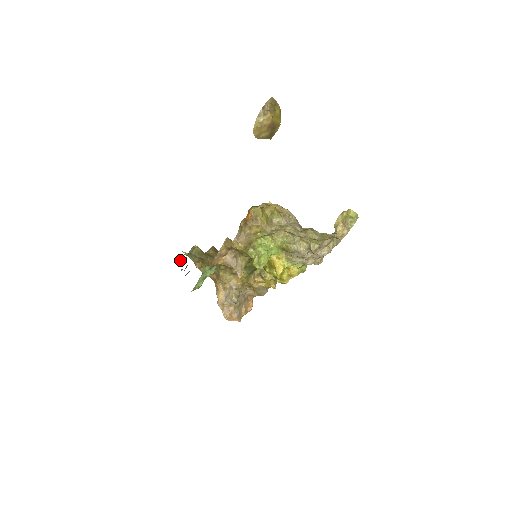
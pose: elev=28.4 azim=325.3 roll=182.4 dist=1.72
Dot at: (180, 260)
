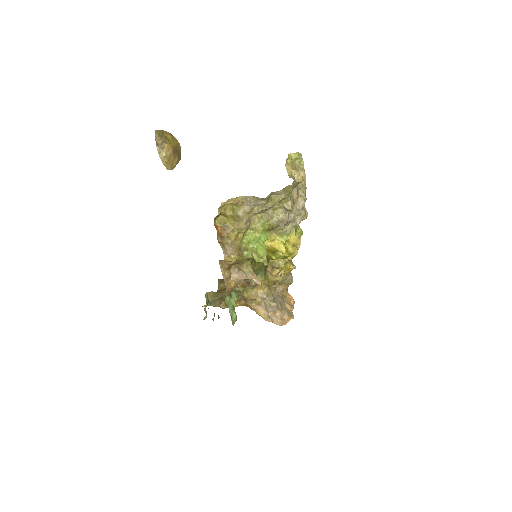
Dot at: (206, 314)
